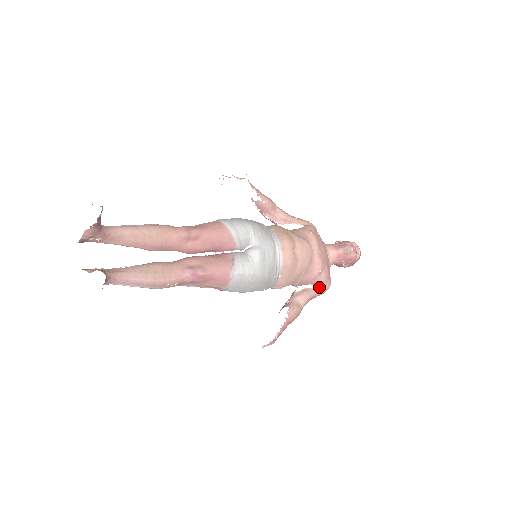
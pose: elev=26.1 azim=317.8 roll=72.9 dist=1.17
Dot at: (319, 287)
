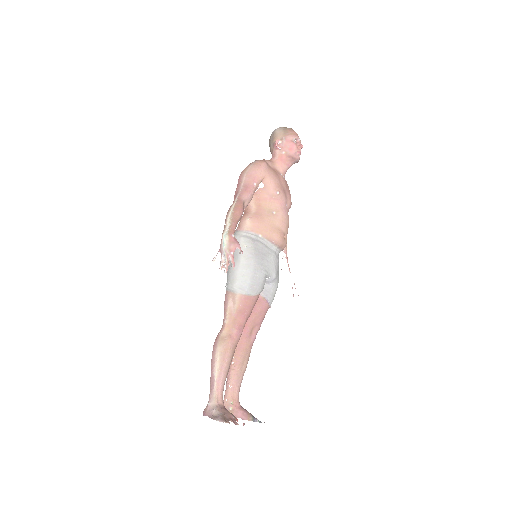
Dot at: occluded
